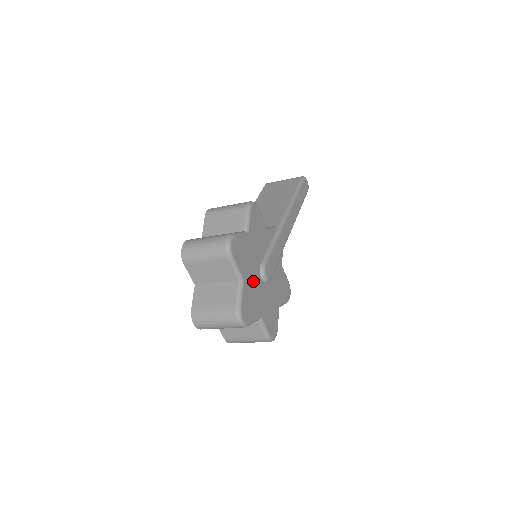
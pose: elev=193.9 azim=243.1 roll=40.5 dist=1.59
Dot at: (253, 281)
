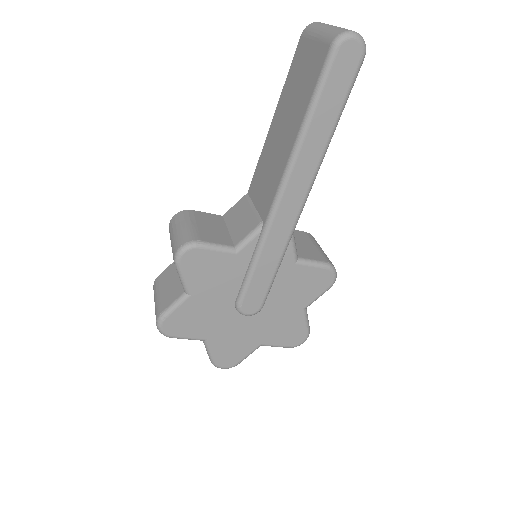
Dot at: (227, 328)
